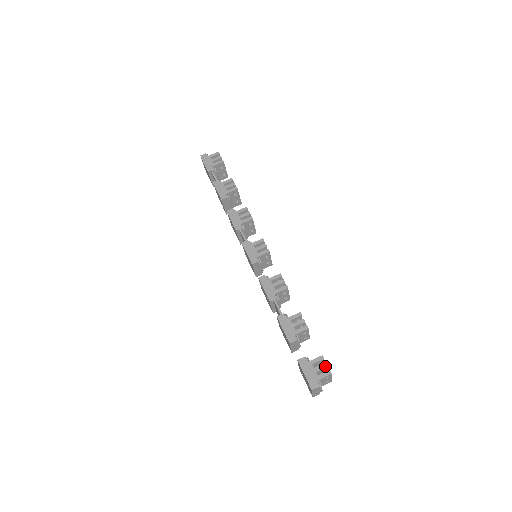
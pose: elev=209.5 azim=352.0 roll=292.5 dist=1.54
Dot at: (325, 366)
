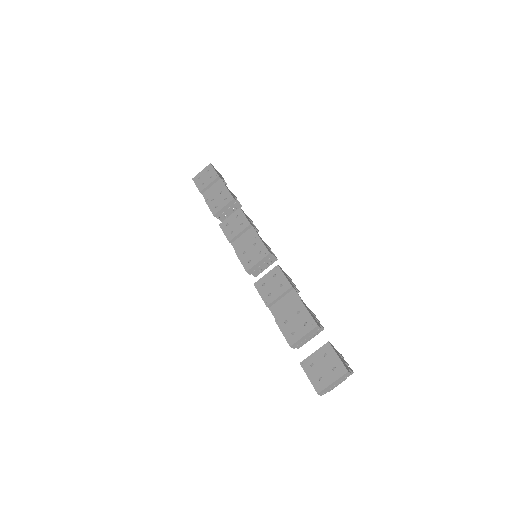
Dot at: occluded
